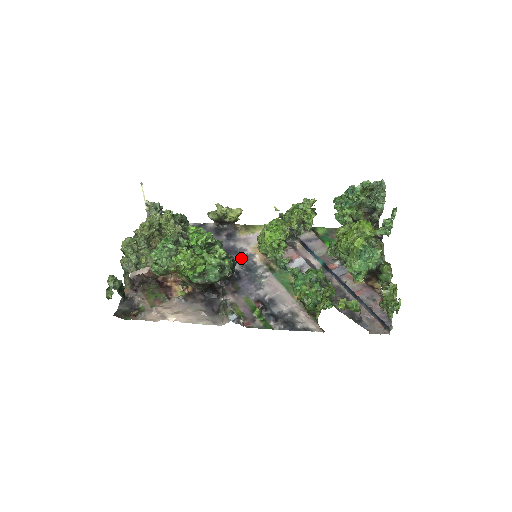
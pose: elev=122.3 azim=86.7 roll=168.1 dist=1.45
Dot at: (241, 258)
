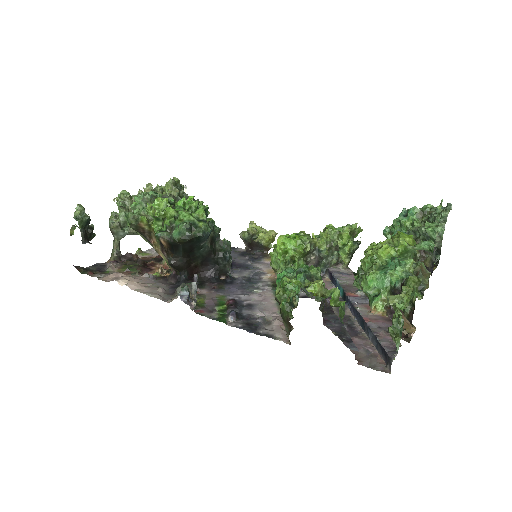
Dot at: (249, 272)
